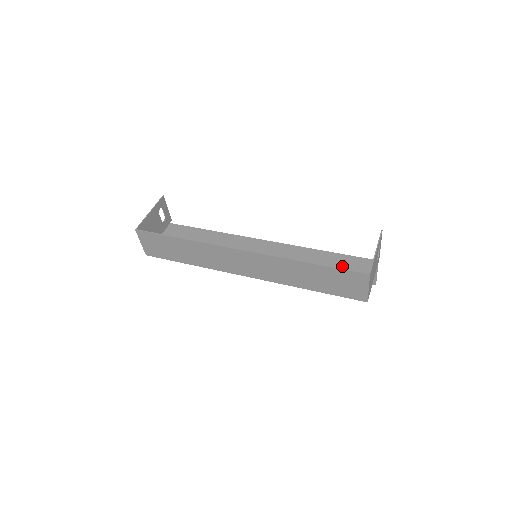
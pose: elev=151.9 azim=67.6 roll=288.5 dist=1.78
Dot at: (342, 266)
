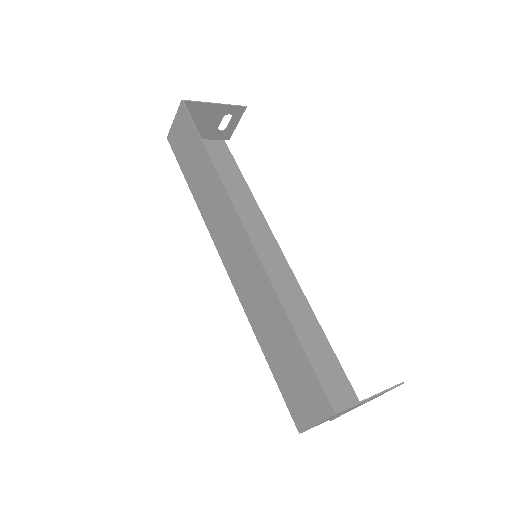
Dot at: (321, 365)
